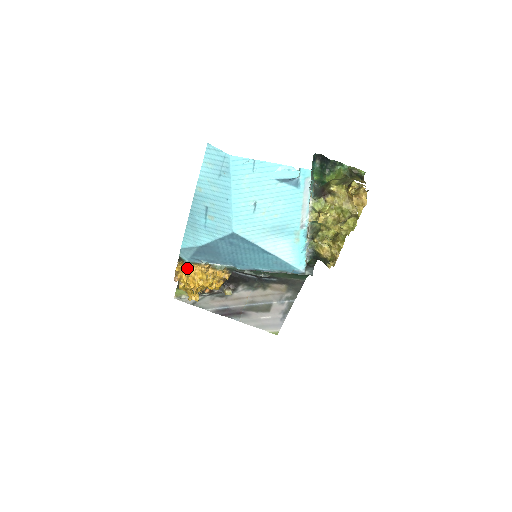
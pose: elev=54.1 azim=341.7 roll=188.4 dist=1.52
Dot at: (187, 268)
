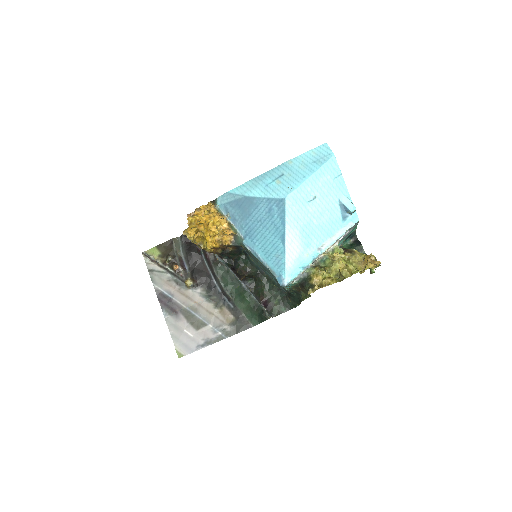
Dot at: (212, 210)
